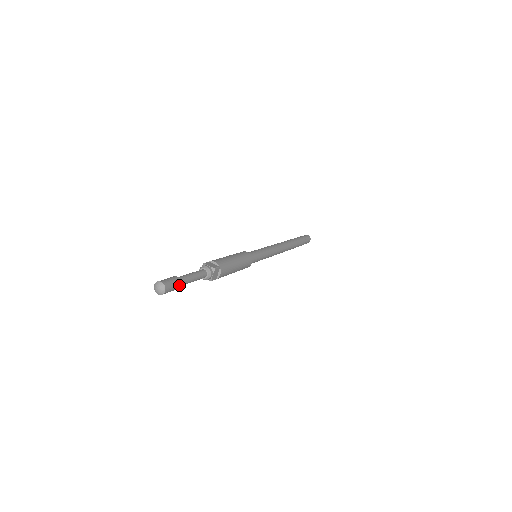
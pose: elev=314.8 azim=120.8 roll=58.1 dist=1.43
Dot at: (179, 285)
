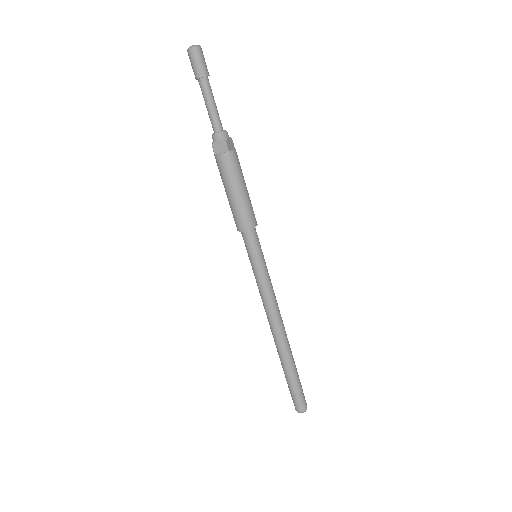
Dot at: (208, 72)
